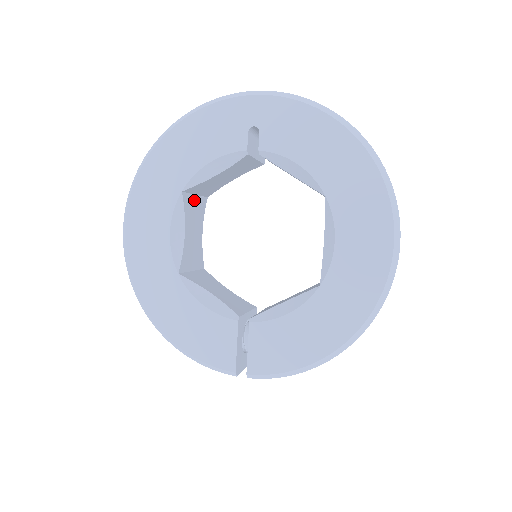
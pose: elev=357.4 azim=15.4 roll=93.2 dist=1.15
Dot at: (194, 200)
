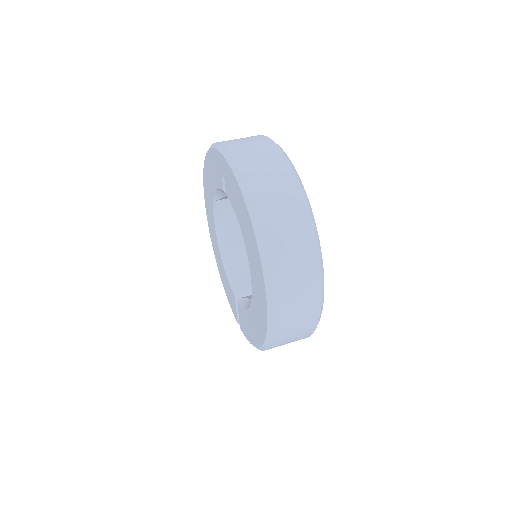
Dot at: occluded
